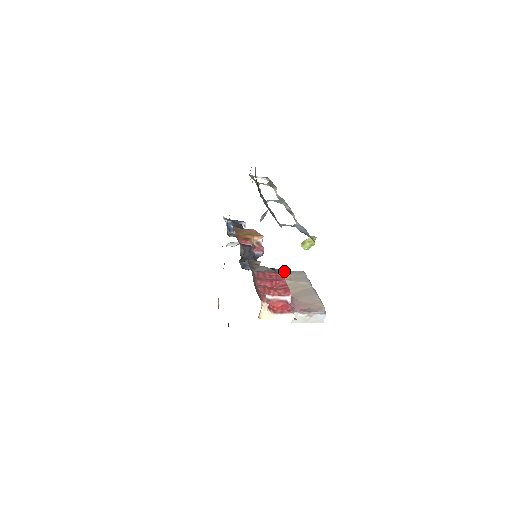
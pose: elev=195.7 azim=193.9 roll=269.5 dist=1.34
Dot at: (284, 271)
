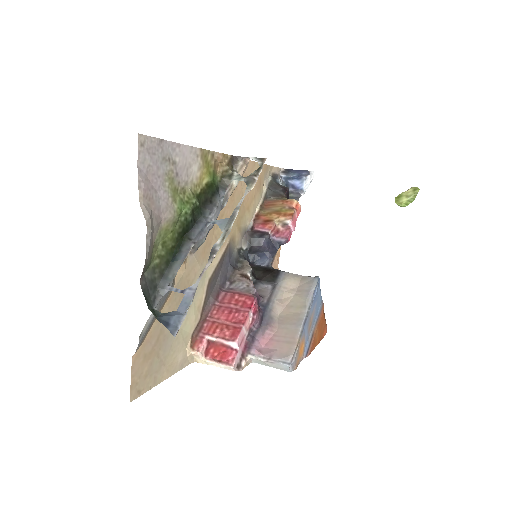
Dot at: (291, 276)
